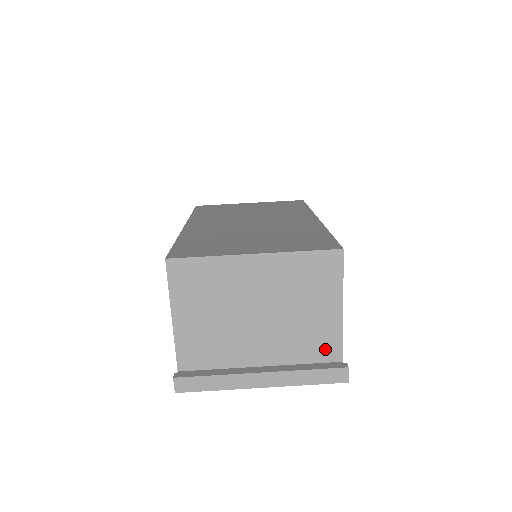
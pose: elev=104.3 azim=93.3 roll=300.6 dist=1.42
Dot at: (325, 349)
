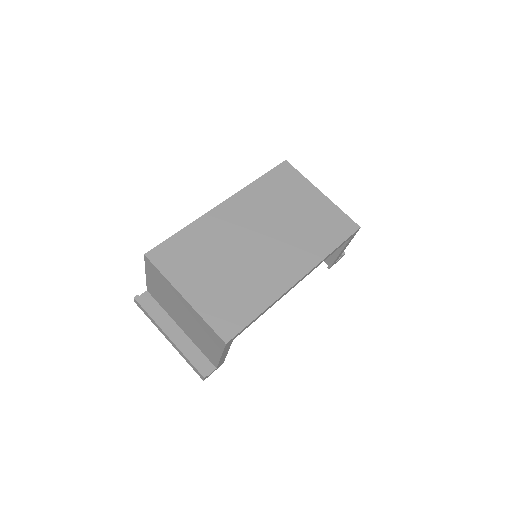
Dot at: (210, 357)
